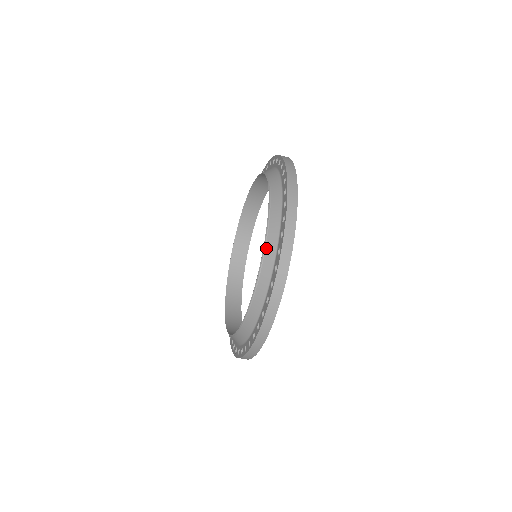
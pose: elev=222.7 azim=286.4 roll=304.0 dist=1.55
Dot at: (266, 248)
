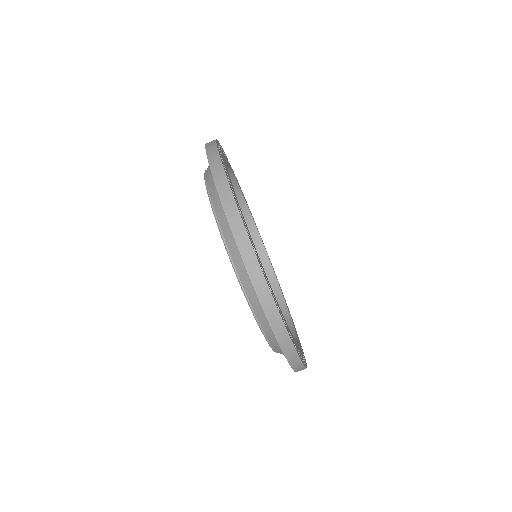
Dot at: (226, 241)
